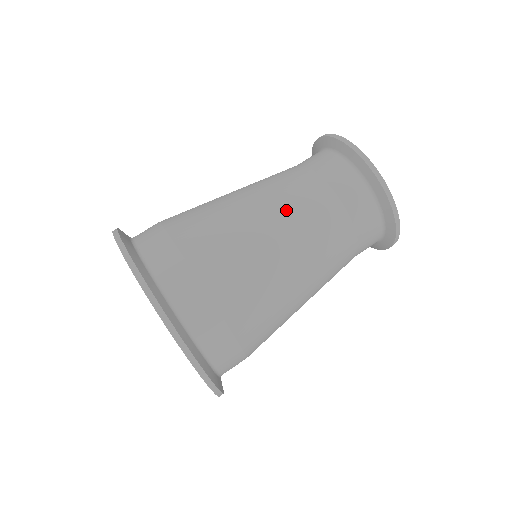
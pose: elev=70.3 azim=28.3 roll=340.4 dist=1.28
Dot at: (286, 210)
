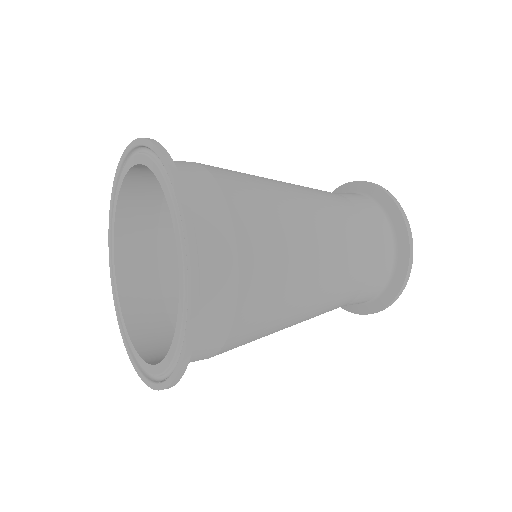
Dot at: (321, 205)
